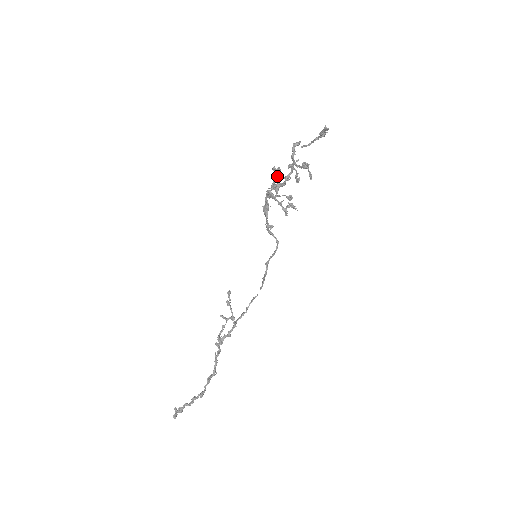
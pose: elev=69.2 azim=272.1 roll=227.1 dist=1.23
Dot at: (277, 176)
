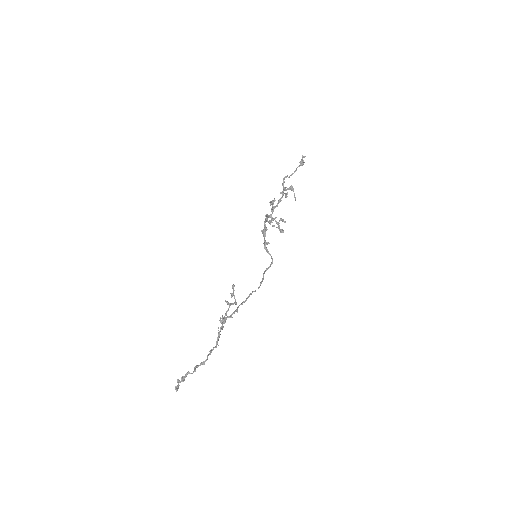
Dot at: (273, 204)
